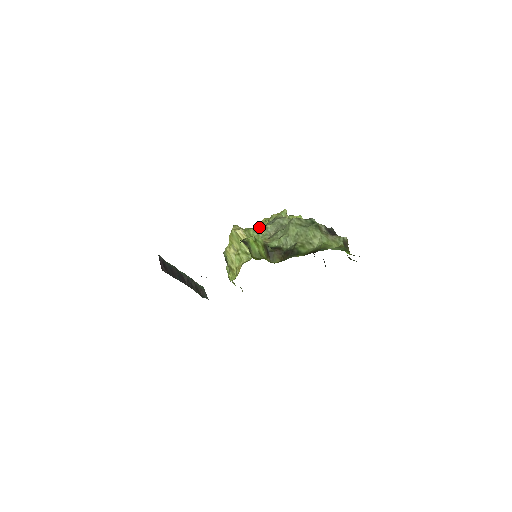
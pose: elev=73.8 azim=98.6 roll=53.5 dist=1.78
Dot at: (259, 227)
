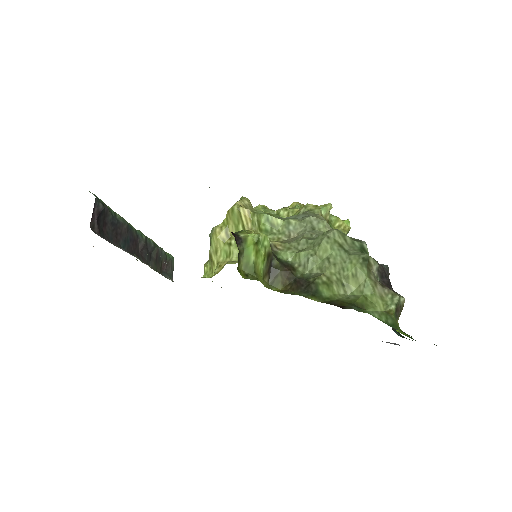
Dot at: (281, 212)
